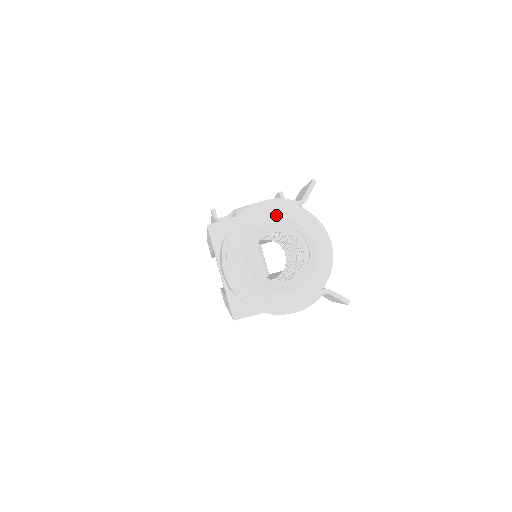
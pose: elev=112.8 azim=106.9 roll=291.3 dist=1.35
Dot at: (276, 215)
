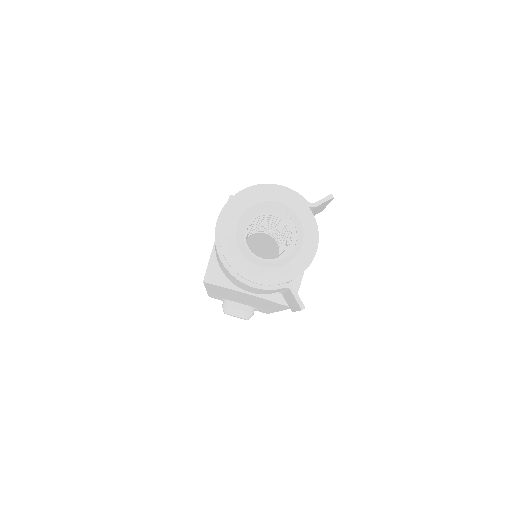
Dot at: (285, 200)
